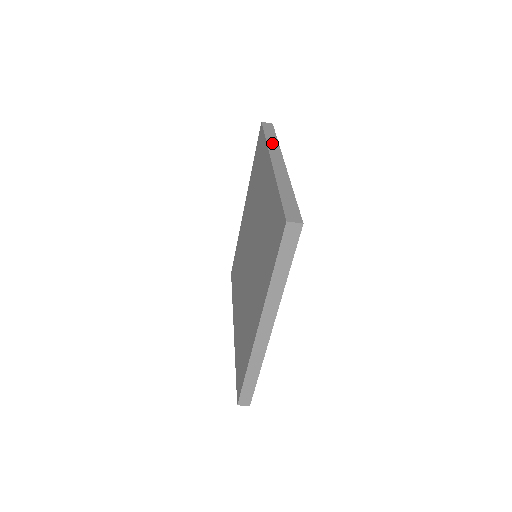
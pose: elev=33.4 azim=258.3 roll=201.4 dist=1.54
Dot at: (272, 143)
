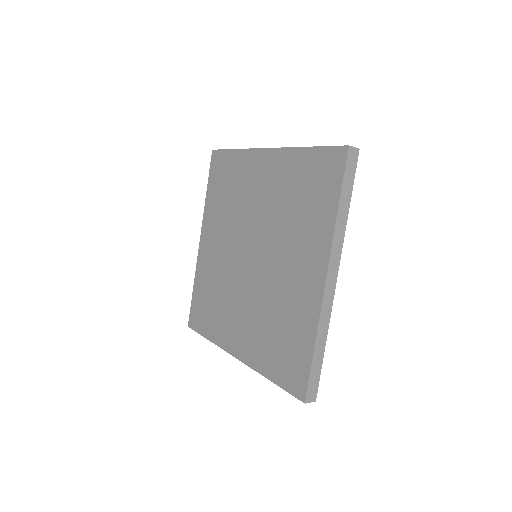
Dot at: (341, 224)
